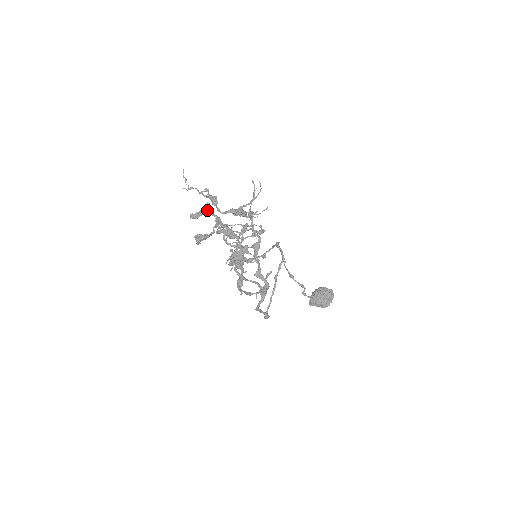
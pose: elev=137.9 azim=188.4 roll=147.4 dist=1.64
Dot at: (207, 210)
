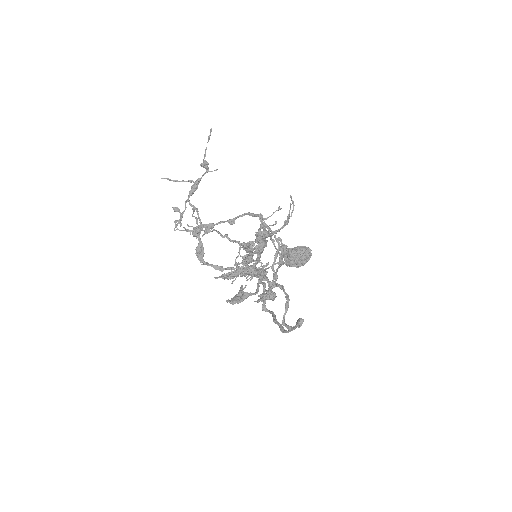
Dot at: (250, 271)
